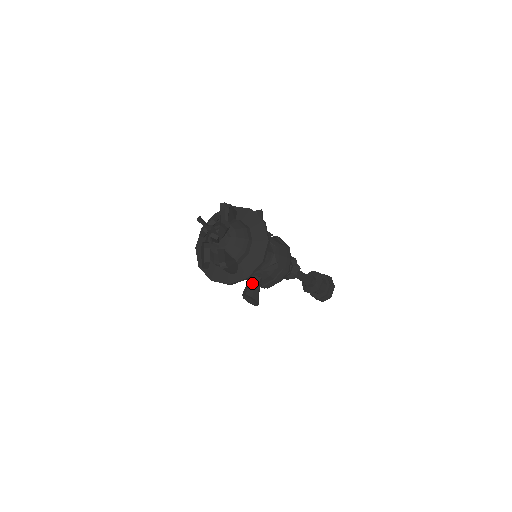
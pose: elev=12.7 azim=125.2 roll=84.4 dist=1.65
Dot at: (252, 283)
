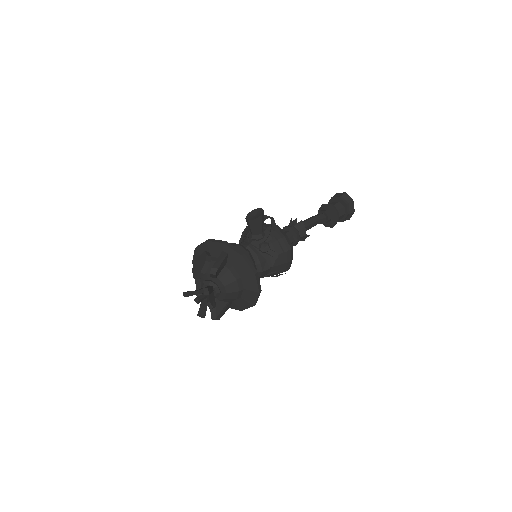
Dot at: occluded
